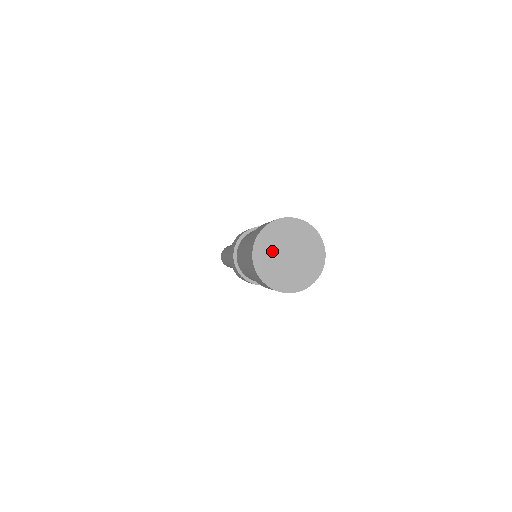
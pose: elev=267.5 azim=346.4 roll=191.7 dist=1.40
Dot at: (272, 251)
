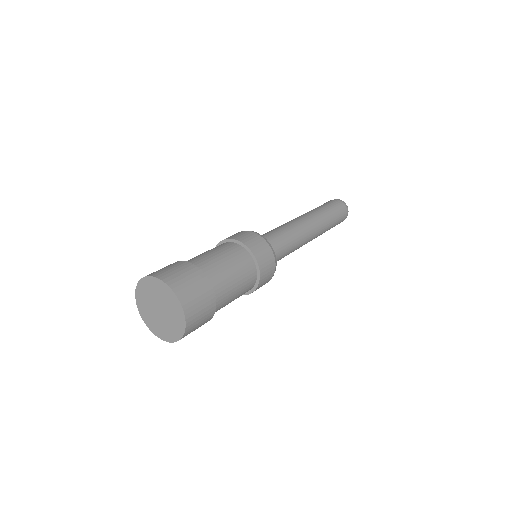
Dot at: (151, 294)
